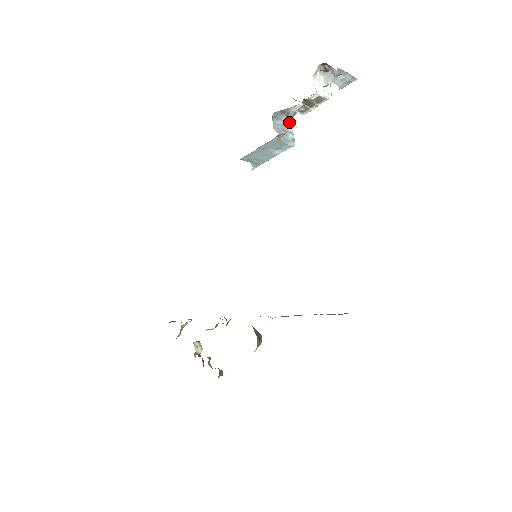
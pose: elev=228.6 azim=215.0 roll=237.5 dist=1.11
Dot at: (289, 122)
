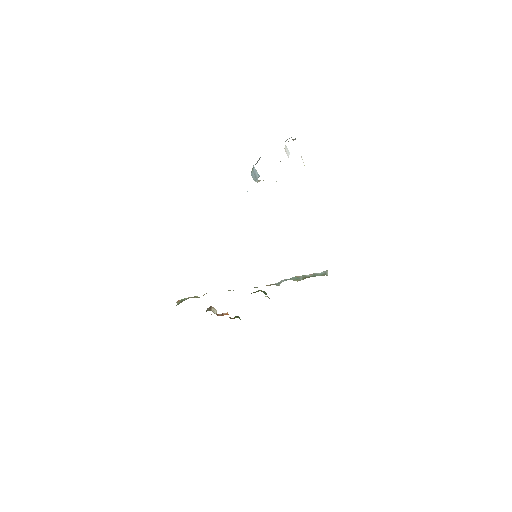
Dot at: occluded
